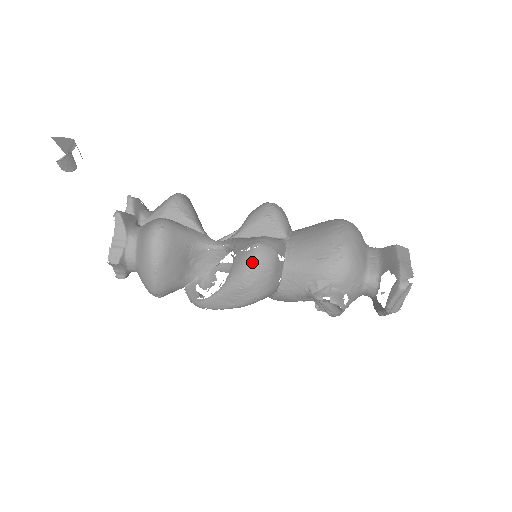
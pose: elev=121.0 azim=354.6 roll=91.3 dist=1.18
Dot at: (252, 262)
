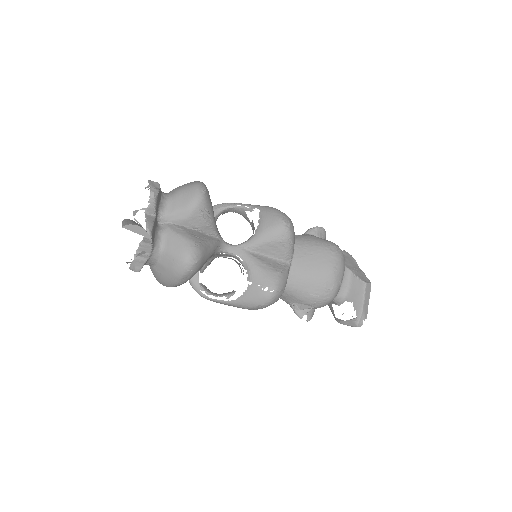
Dot at: (266, 302)
